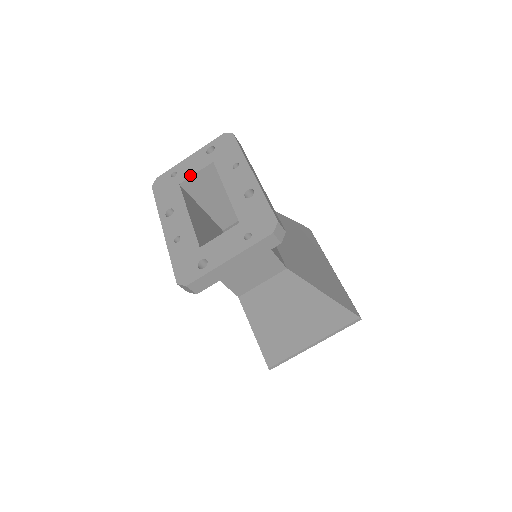
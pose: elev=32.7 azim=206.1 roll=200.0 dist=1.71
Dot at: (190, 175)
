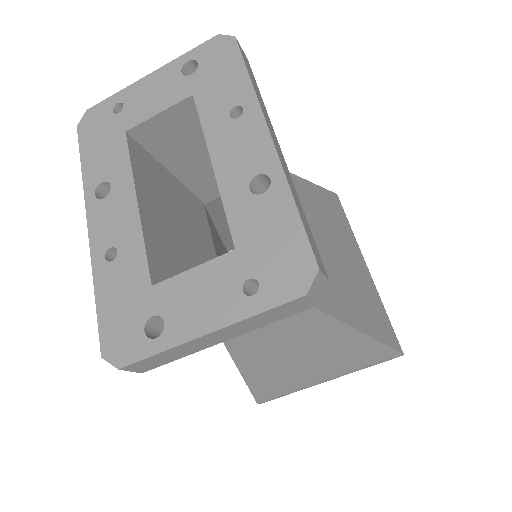
Dot at: (147, 116)
